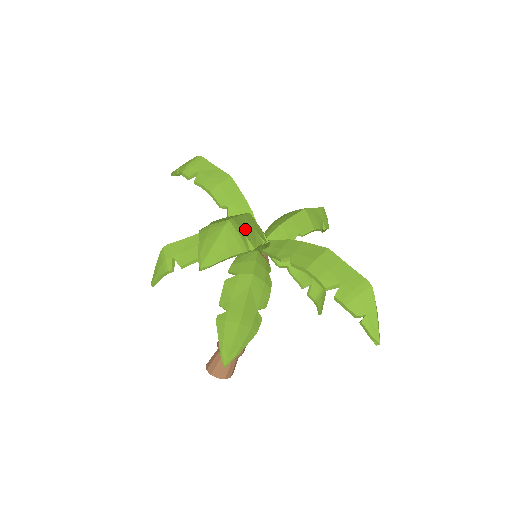
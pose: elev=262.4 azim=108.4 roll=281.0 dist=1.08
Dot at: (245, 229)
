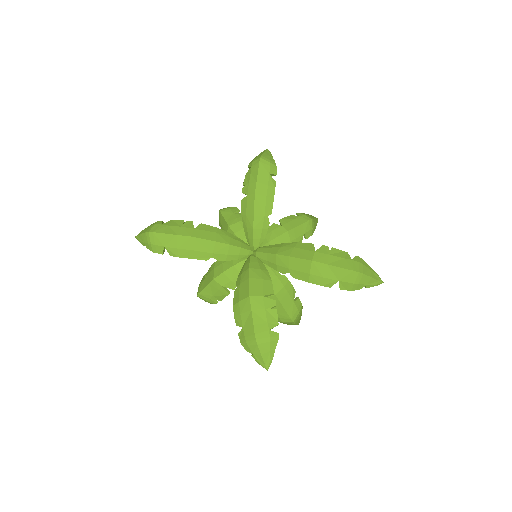
Dot at: (264, 324)
